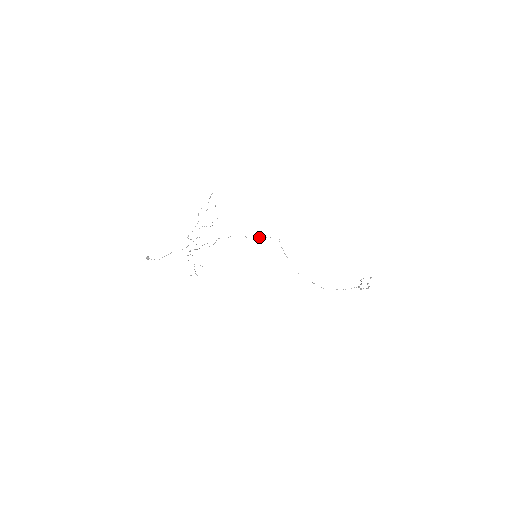
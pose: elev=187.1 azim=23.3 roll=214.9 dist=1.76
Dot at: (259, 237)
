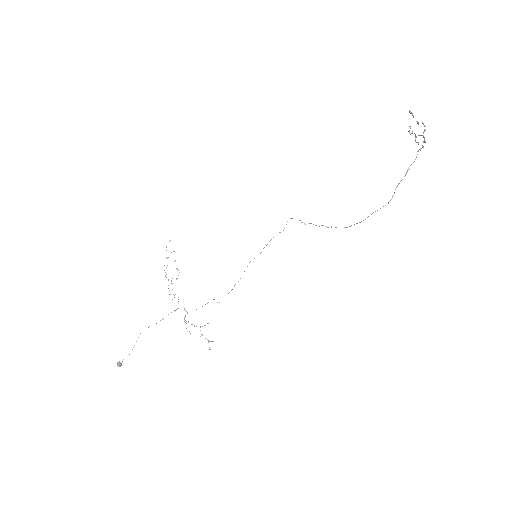
Dot at: occluded
